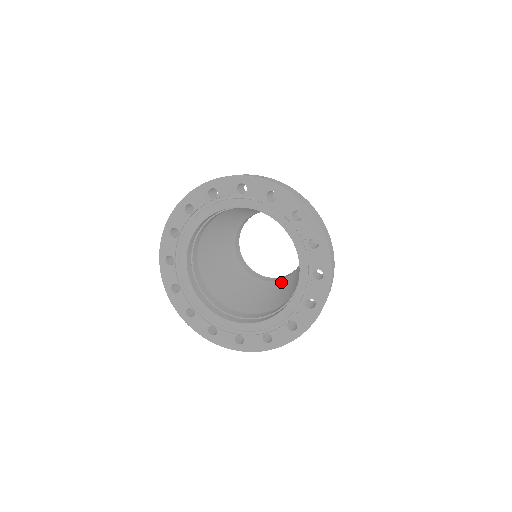
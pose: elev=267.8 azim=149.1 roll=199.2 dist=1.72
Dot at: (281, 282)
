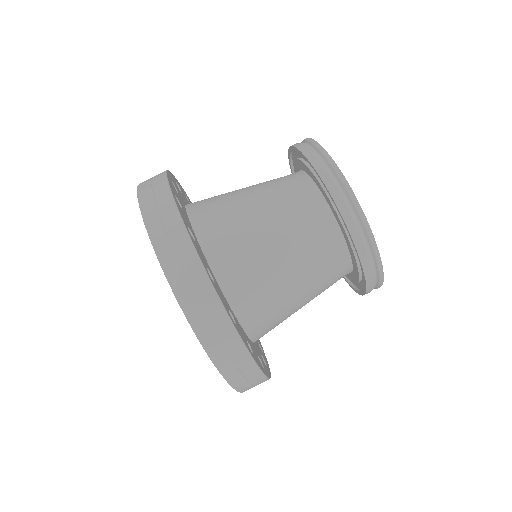
Dot at: occluded
